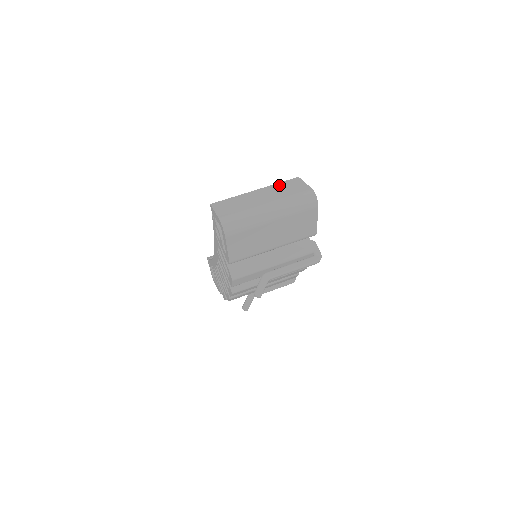
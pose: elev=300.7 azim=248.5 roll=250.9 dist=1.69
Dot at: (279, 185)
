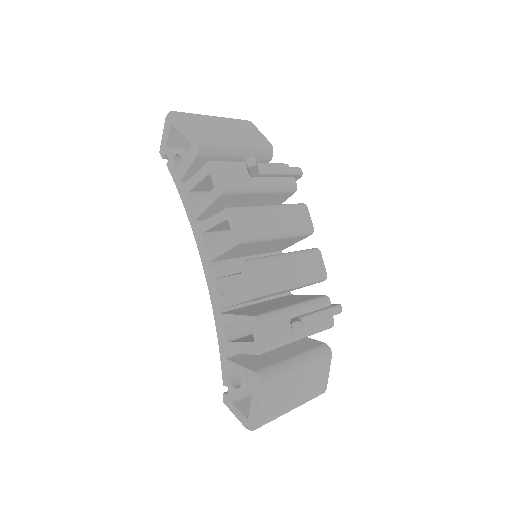
Dot at: occluded
